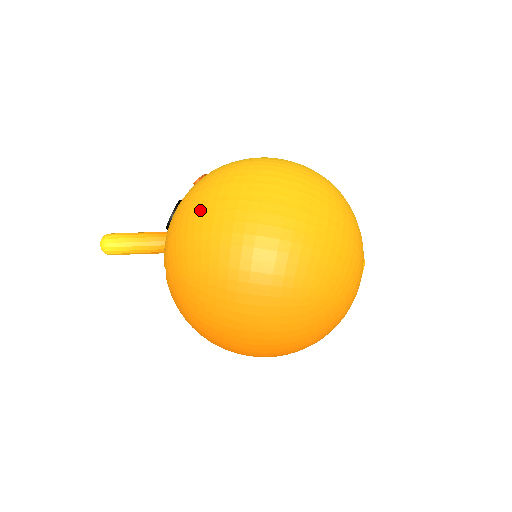
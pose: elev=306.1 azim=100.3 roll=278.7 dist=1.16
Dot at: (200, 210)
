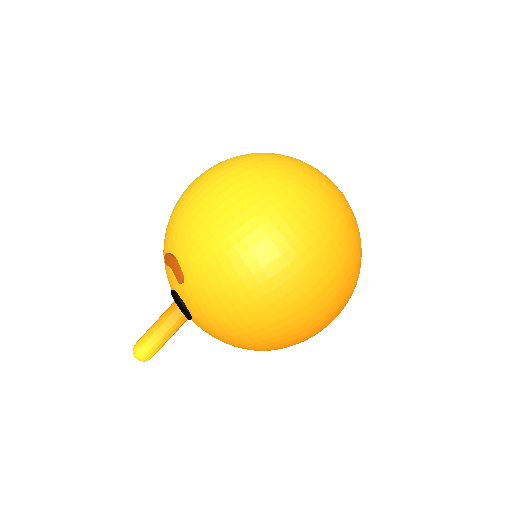
Dot at: (242, 325)
